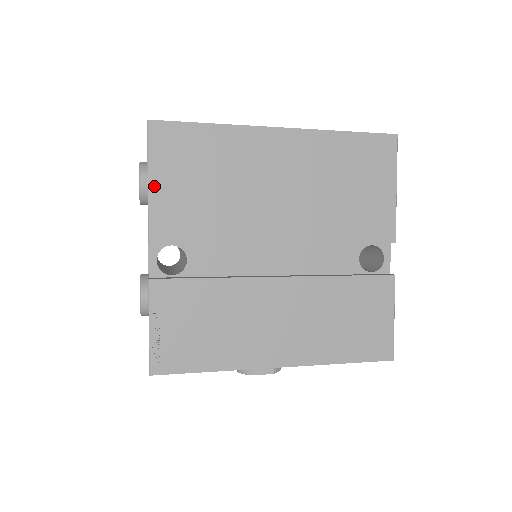
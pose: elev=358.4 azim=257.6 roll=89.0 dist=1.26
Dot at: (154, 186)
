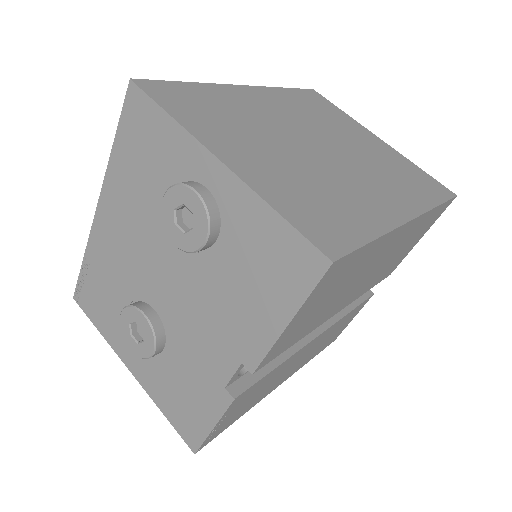
Dot at: (290, 325)
